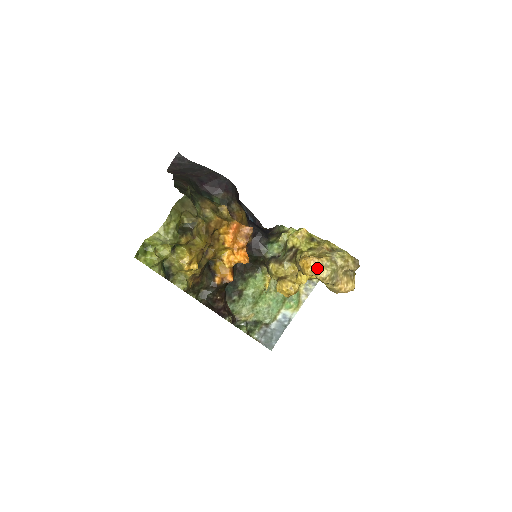
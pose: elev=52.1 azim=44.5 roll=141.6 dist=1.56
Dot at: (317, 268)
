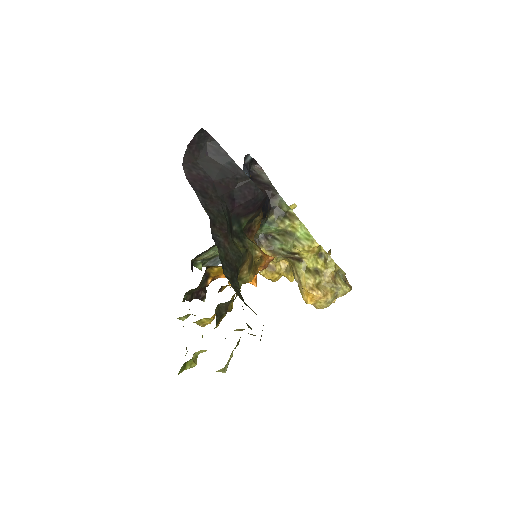
Dot at: (320, 303)
